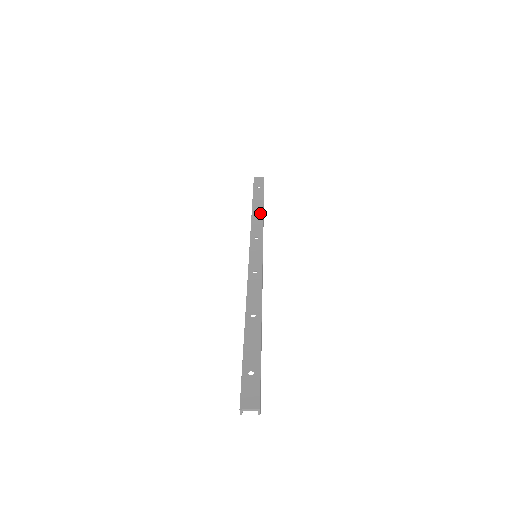
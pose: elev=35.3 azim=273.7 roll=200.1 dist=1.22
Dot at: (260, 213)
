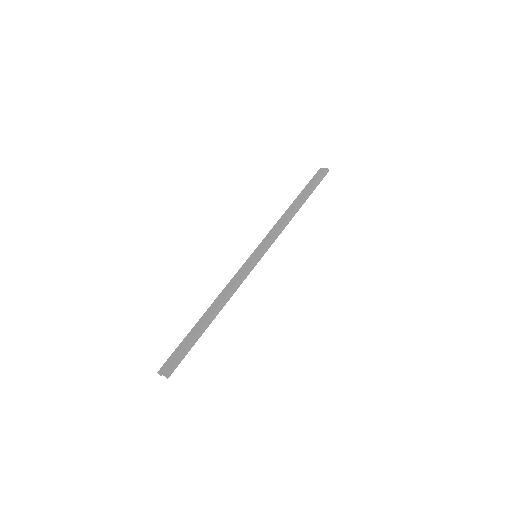
Dot at: (290, 212)
